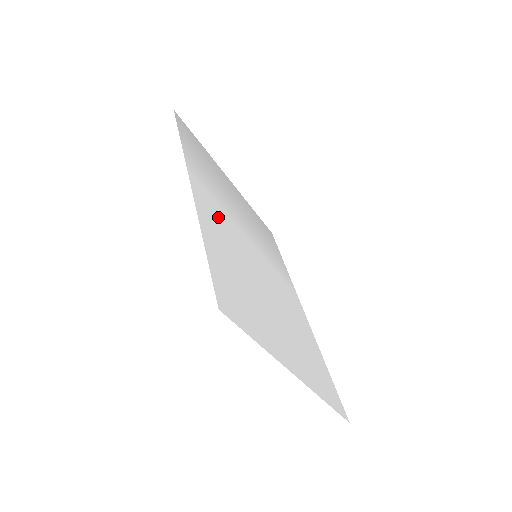
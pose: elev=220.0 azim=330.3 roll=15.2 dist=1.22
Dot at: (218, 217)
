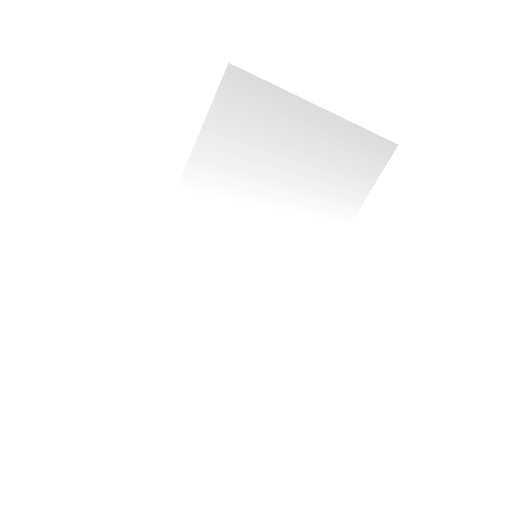
Dot at: (191, 258)
